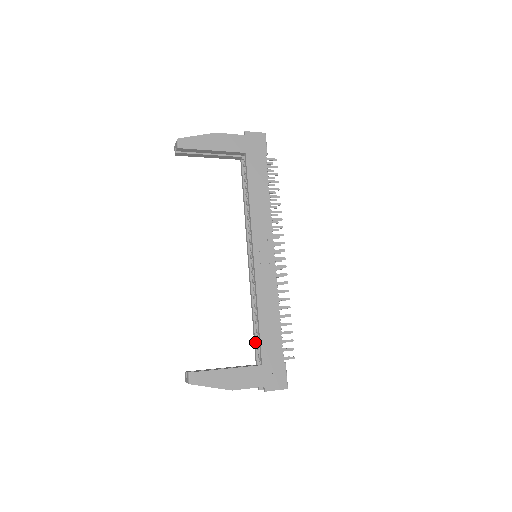
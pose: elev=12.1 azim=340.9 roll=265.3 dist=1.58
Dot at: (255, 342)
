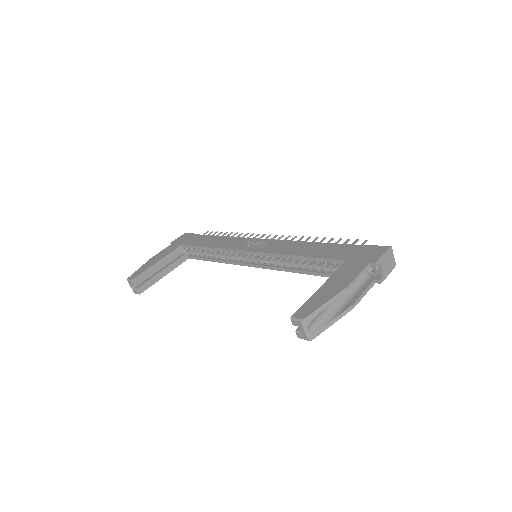
Dot at: (328, 274)
